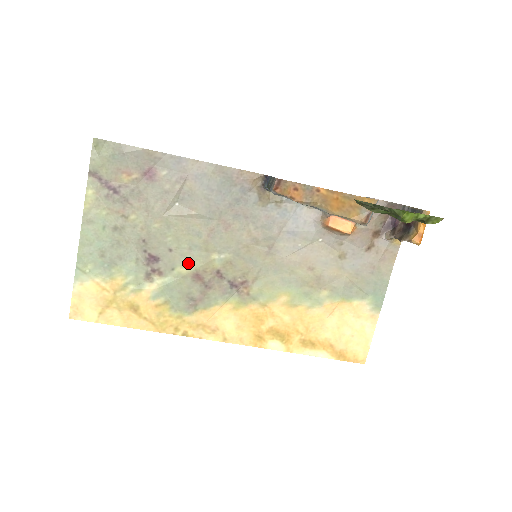
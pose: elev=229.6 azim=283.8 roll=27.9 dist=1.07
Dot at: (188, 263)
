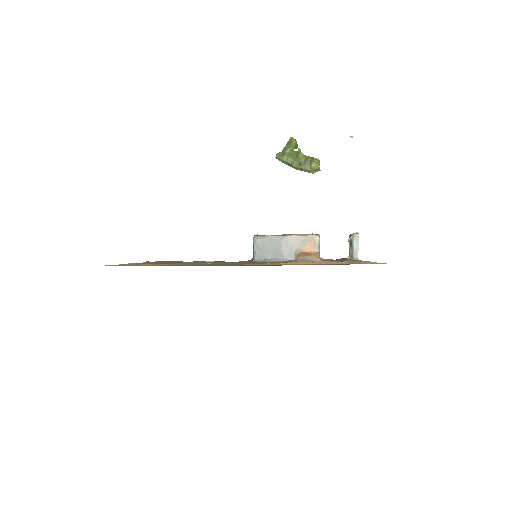
Dot at: occluded
